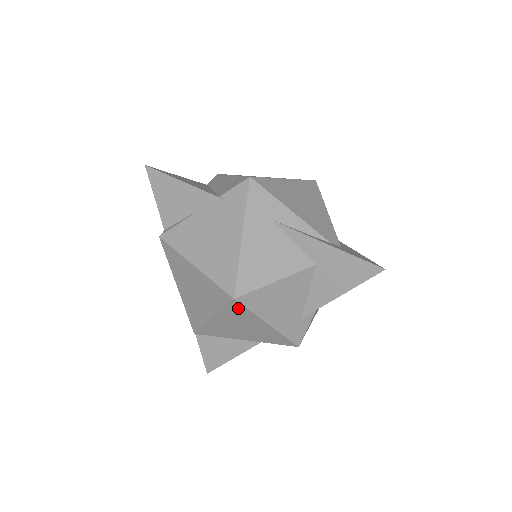
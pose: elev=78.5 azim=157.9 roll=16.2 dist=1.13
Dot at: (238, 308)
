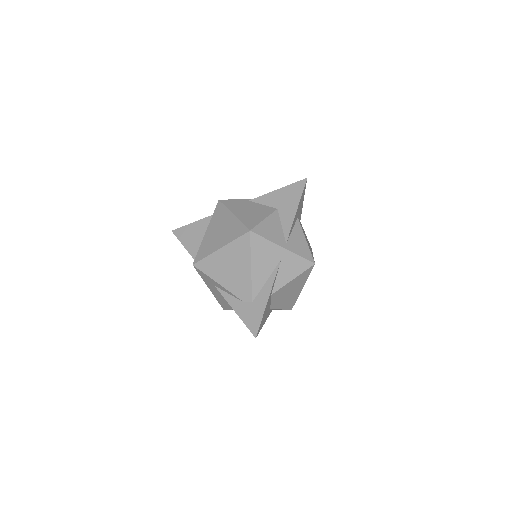
Dot at: occluded
